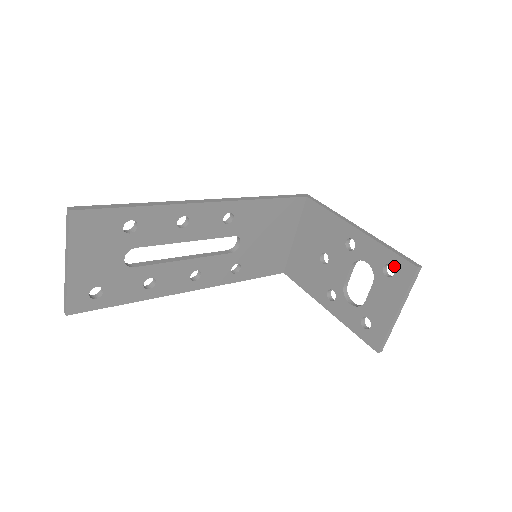
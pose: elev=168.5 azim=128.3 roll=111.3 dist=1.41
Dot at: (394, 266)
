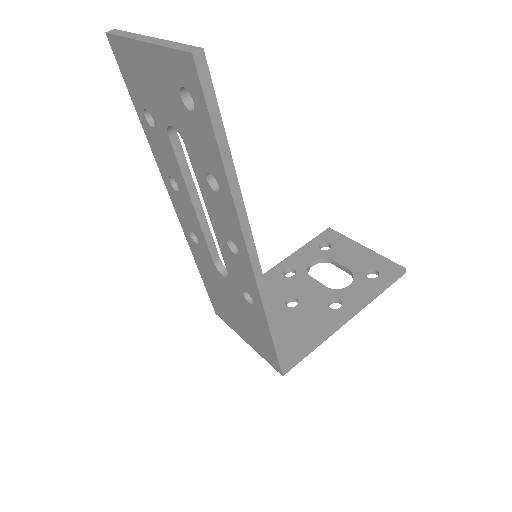
Dot at: (323, 242)
